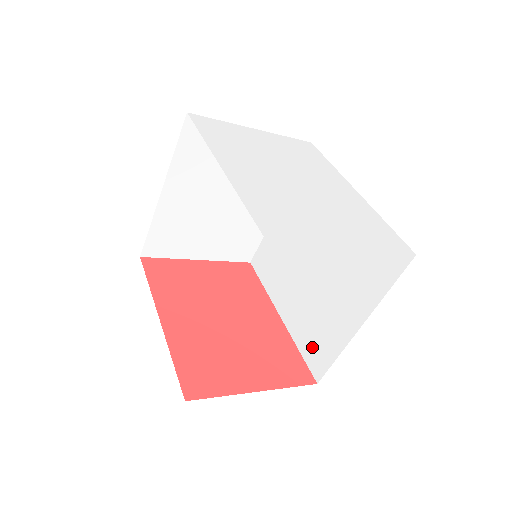
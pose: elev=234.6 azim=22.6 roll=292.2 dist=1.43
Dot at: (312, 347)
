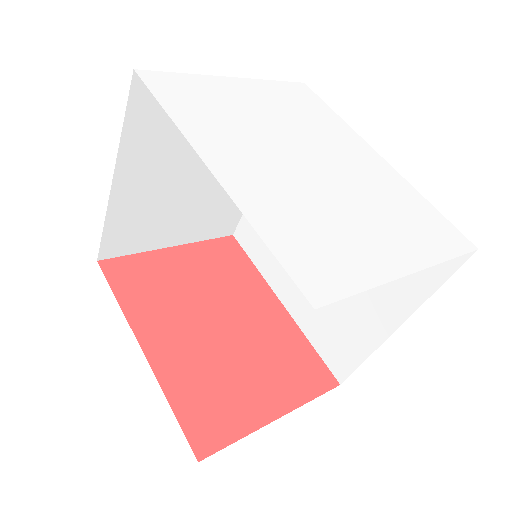
Dot at: (329, 343)
